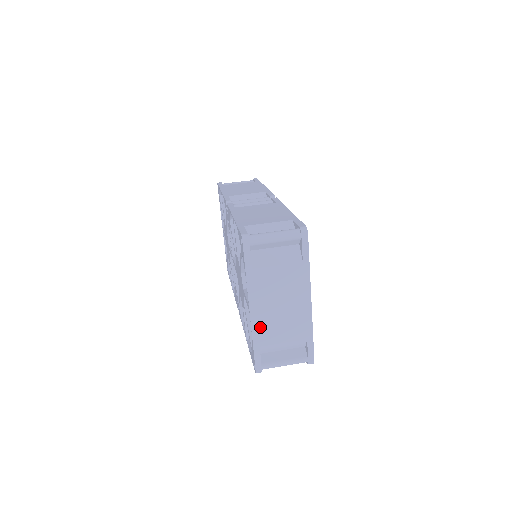
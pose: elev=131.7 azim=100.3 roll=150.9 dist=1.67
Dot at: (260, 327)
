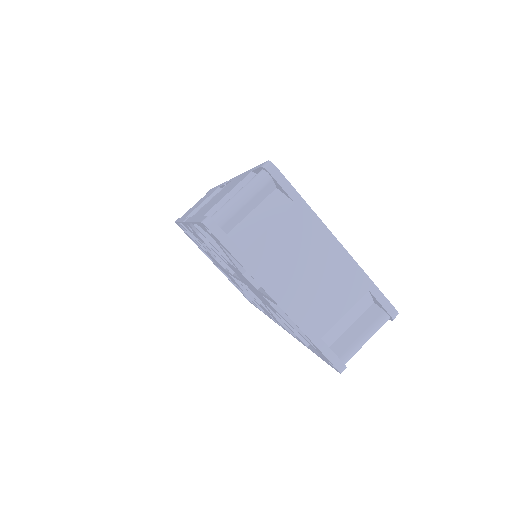
Dot at: (304, 315)
